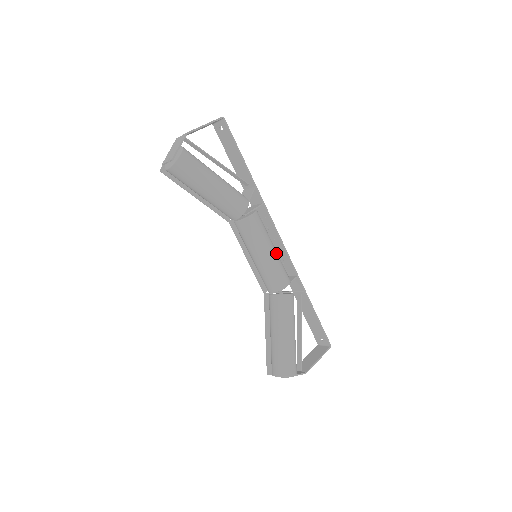
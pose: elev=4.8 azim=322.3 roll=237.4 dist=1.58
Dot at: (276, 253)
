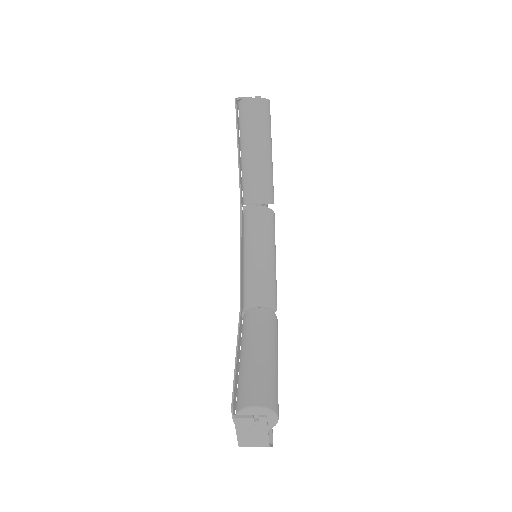
Dot at: occluded
